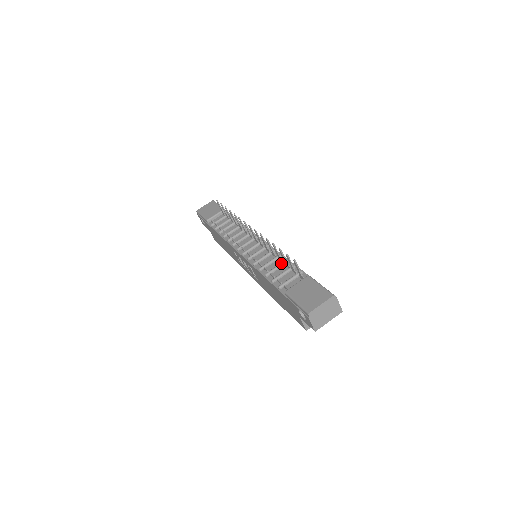
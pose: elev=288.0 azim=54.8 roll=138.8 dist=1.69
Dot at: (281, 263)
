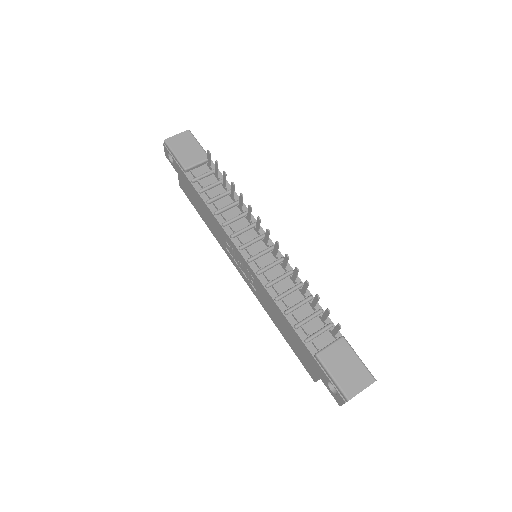
Dot at: (305, 300)
